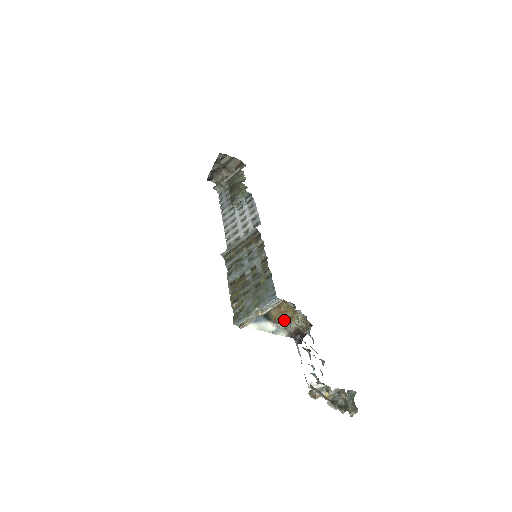
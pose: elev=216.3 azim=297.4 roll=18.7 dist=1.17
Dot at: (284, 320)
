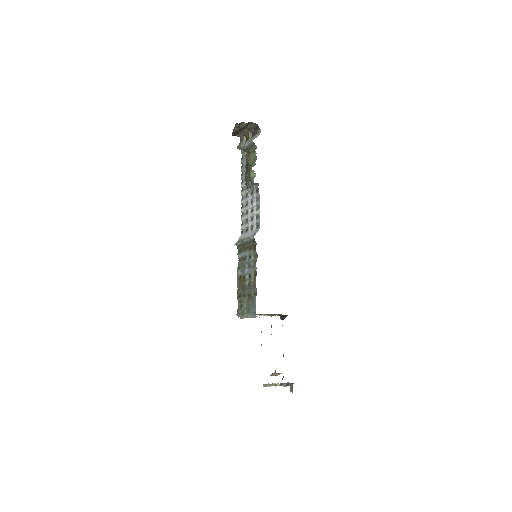
Dot at: (269, 314)
